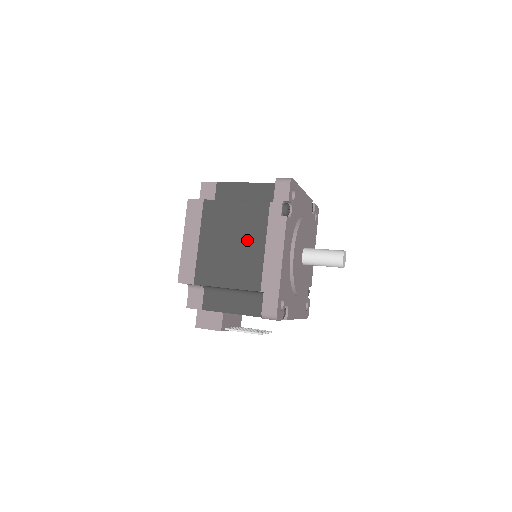
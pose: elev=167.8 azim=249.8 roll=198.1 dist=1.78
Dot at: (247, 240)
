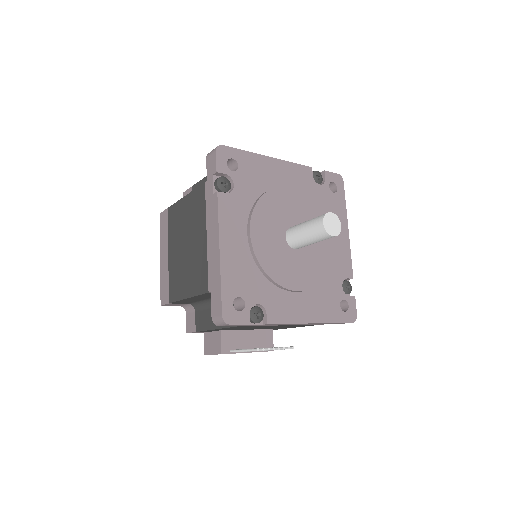
Dot at: (195, 236)
